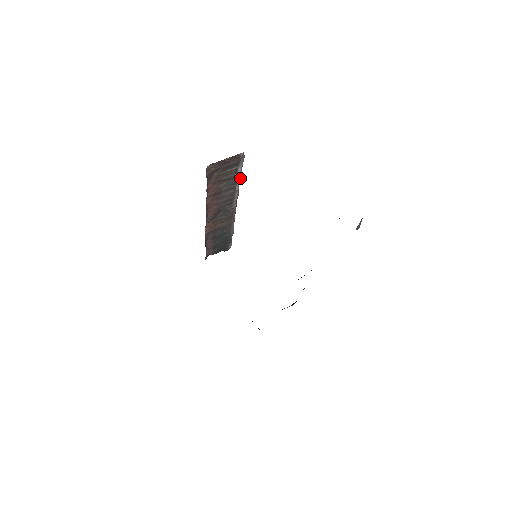
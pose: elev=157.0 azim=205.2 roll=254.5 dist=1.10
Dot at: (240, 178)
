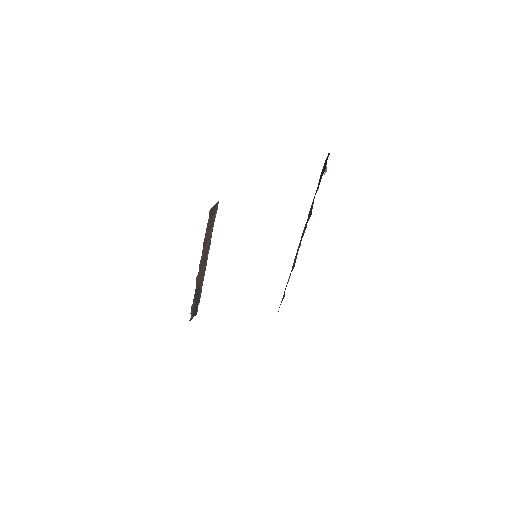
Dot at: occluded
